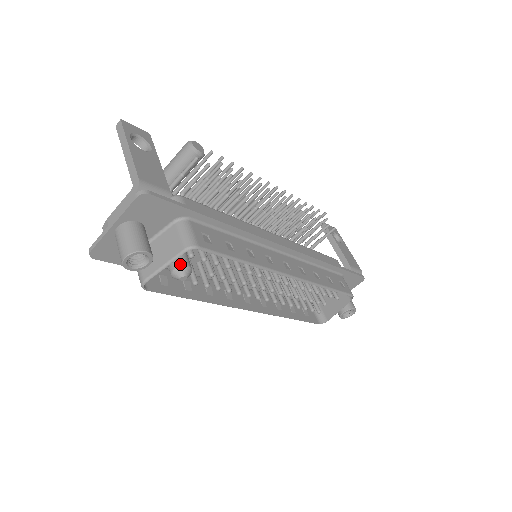
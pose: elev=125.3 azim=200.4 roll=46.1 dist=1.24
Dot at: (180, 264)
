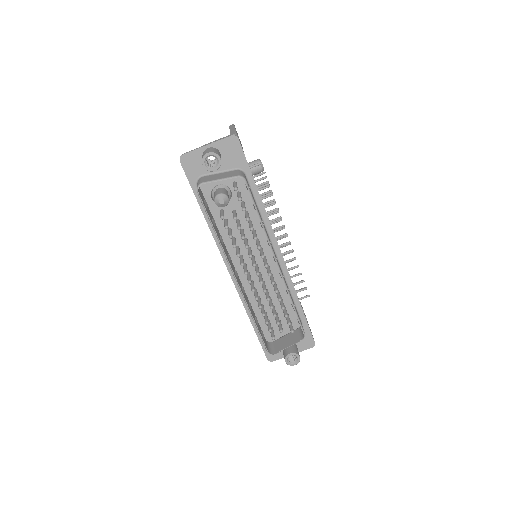
Dot at: (225, 193)
